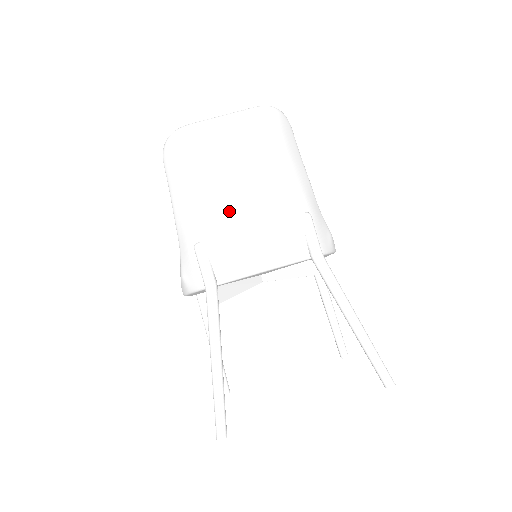
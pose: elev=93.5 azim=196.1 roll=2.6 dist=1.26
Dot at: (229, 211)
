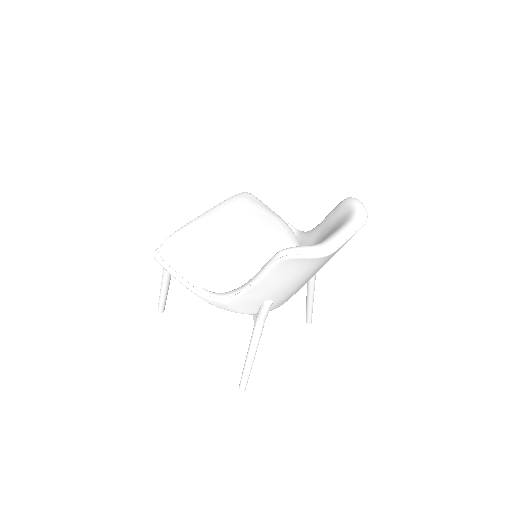
Dot at: occluded
